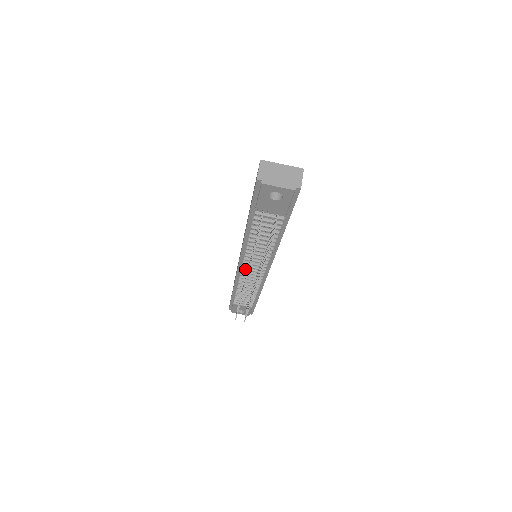
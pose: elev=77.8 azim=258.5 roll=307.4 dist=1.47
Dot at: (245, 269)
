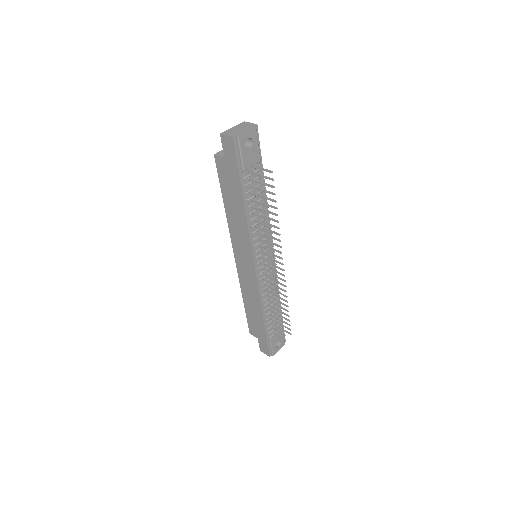
Dot at: (261, 267)
